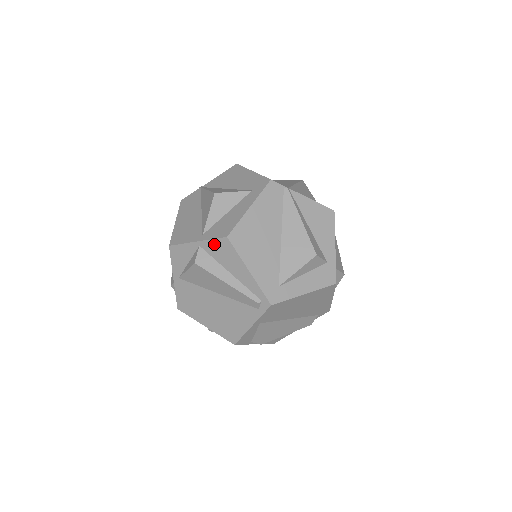
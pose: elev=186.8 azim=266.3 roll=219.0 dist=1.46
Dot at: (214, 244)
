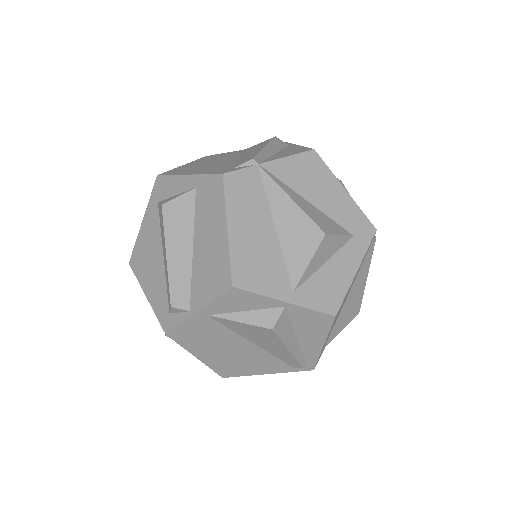
Dot at: (309, 314)
